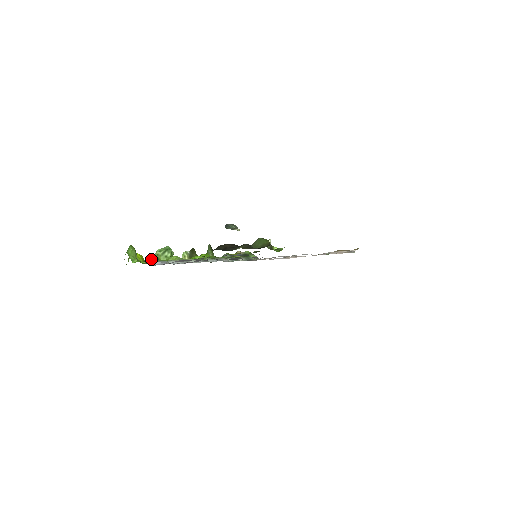
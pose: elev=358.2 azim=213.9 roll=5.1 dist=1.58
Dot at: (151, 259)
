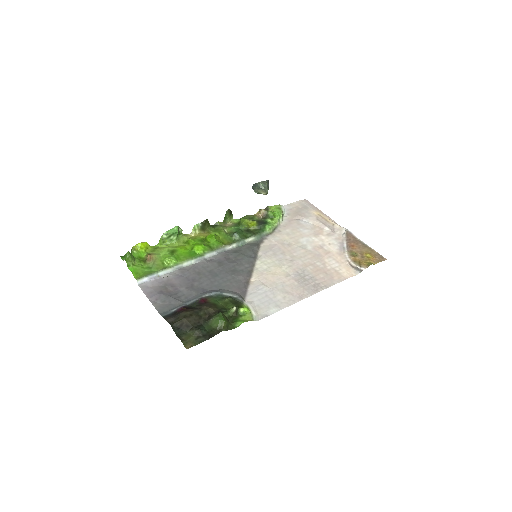
Dot at: (148, 259)
